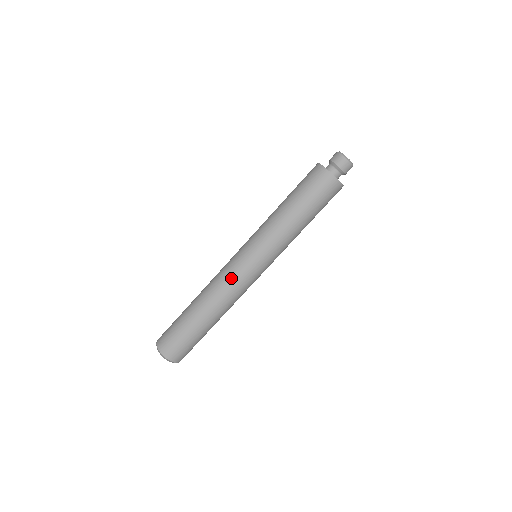
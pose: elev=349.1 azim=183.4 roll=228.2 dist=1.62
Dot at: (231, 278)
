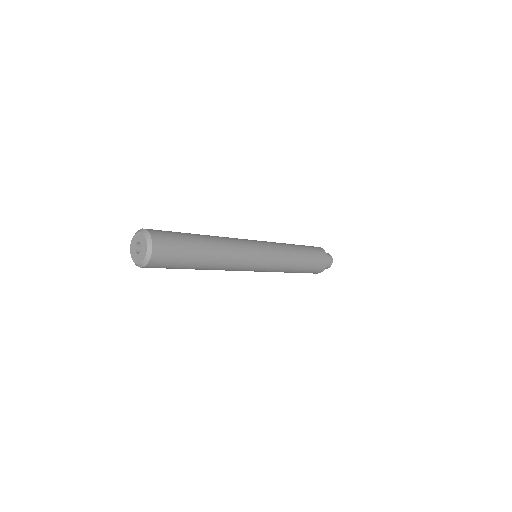
Dot at: (245, 245)
